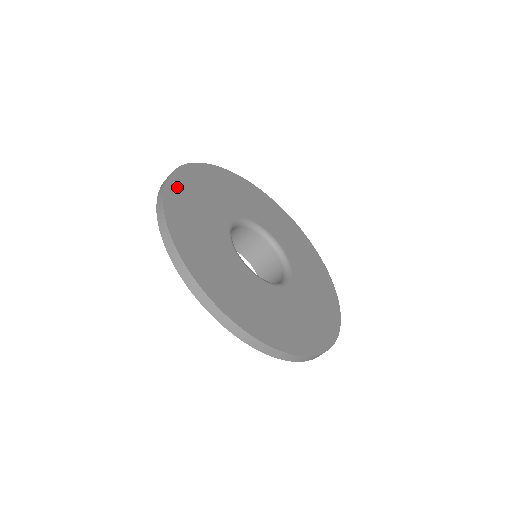
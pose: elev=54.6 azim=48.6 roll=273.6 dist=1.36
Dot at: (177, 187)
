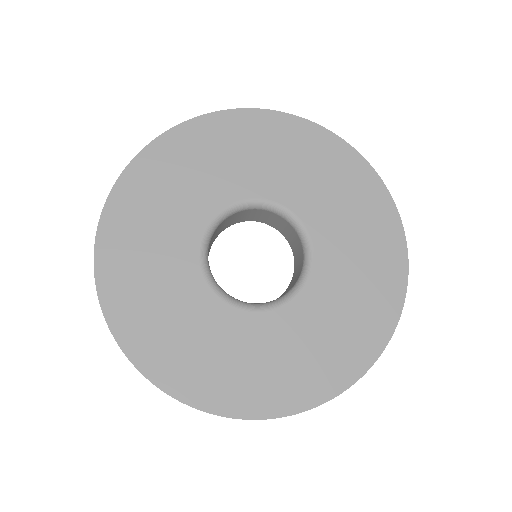
Dot at: (113, 230)
